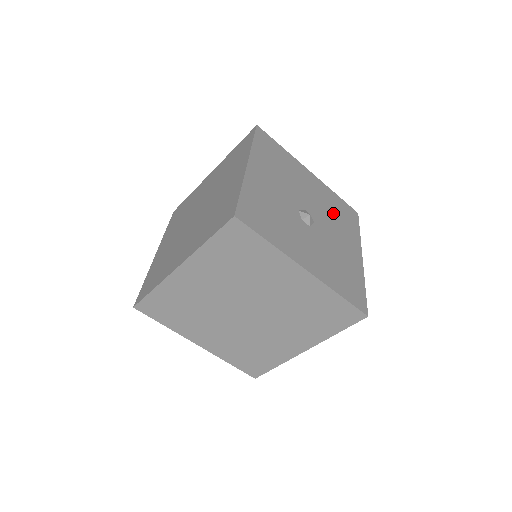
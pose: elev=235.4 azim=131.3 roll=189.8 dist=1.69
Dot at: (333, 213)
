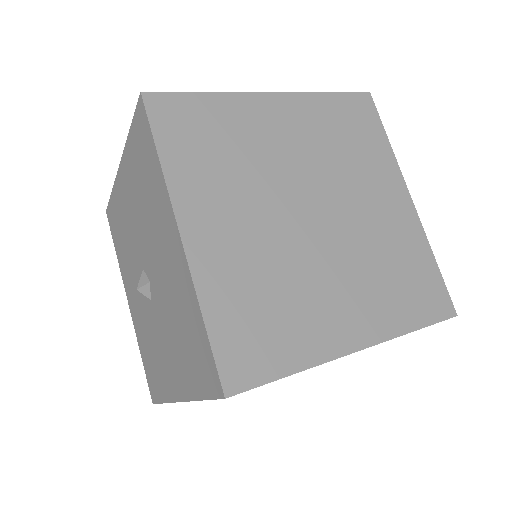
Dot at: occluded
